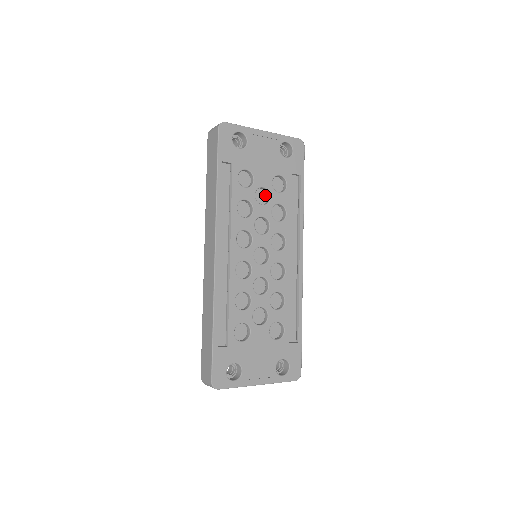
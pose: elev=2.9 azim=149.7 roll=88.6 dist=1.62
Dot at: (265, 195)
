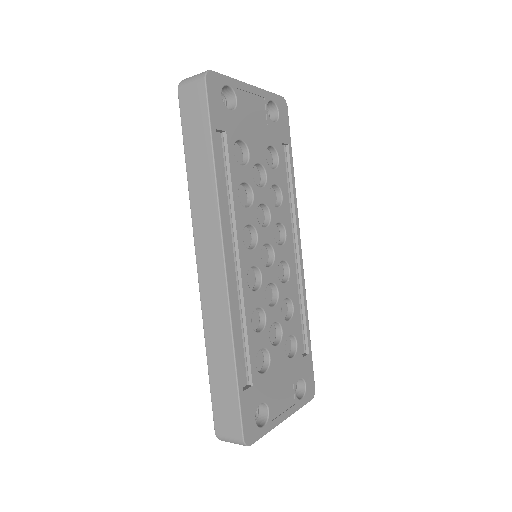
Dot at: (258, 173)
